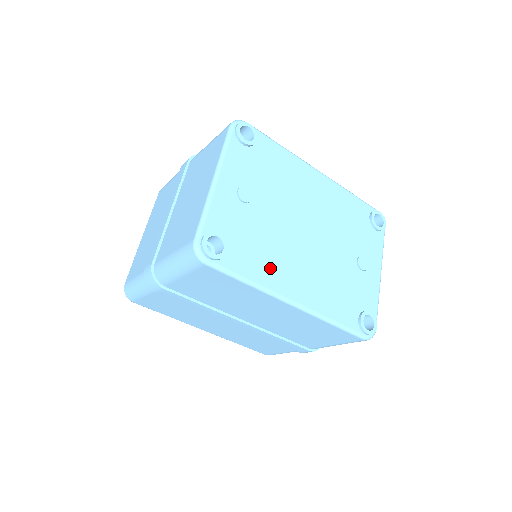
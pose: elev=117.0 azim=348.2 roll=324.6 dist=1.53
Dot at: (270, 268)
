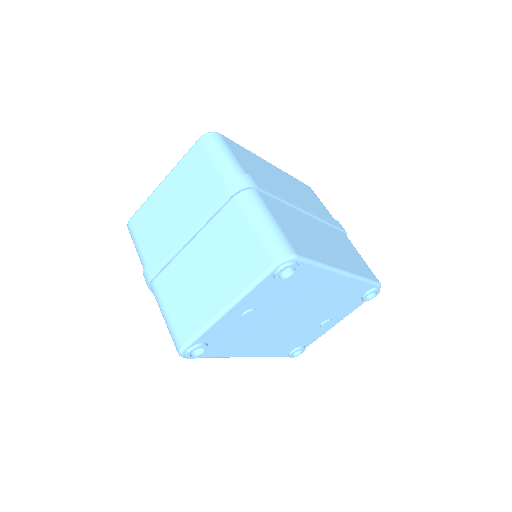
Dot at: (238, 347)
